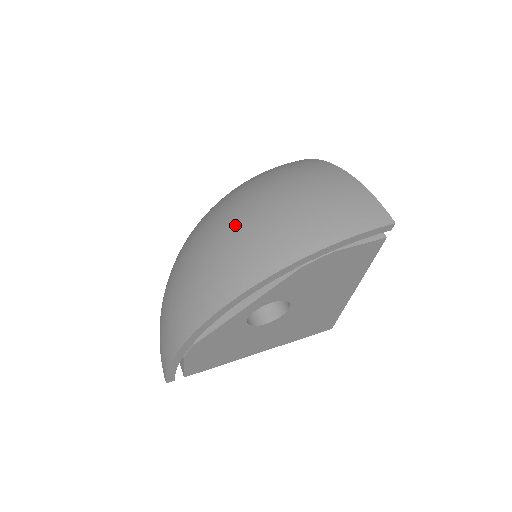
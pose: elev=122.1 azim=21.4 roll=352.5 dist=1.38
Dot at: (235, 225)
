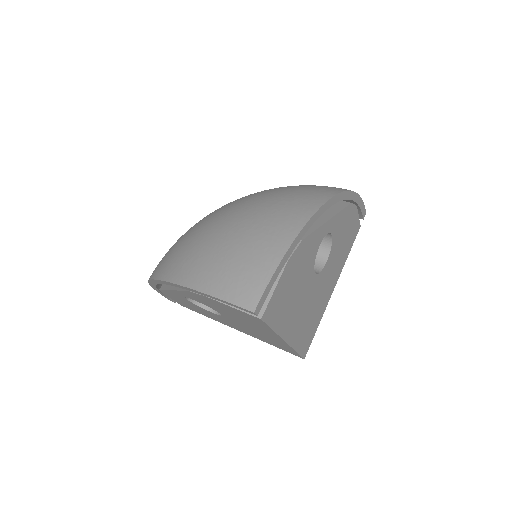
Dot at: occluded
